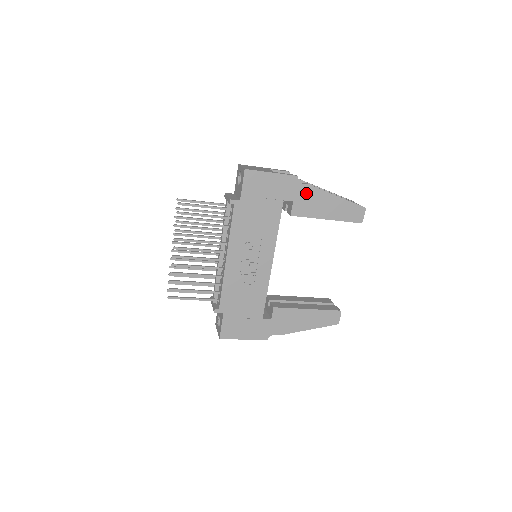
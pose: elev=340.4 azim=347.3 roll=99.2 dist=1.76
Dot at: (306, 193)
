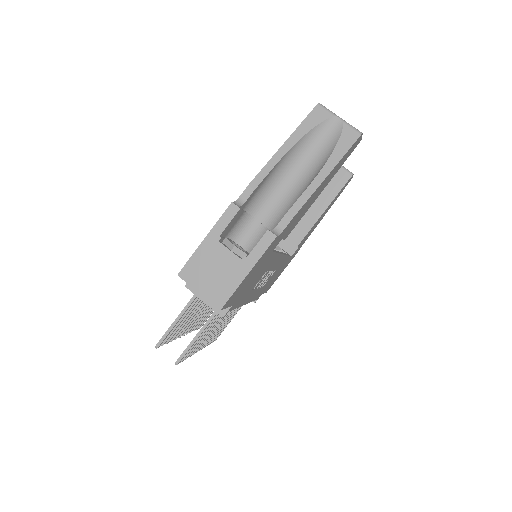
Dot at: (292, 222)
